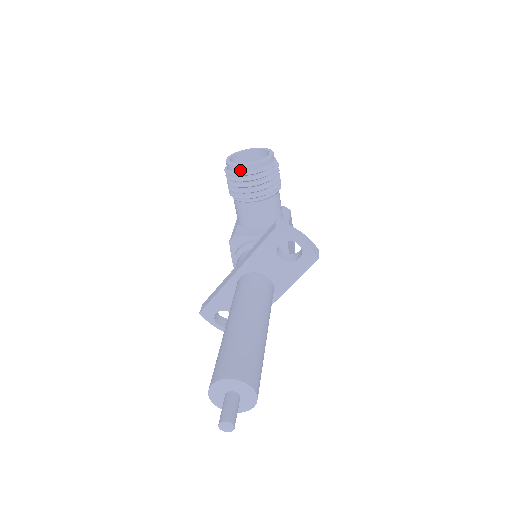
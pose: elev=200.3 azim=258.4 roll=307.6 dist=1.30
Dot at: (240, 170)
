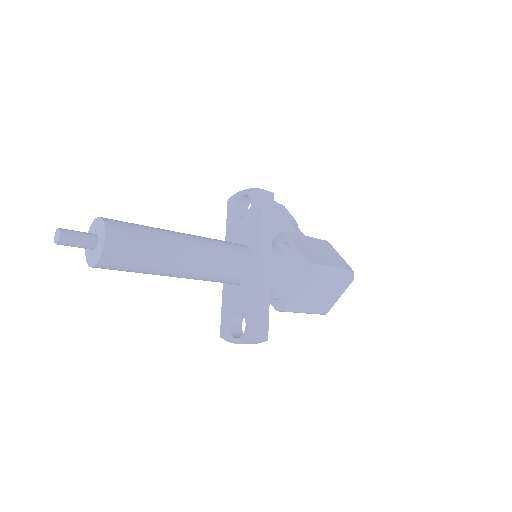
Dot at: occluded
